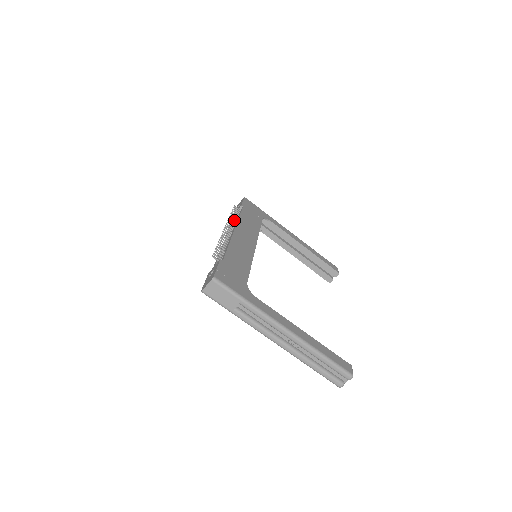
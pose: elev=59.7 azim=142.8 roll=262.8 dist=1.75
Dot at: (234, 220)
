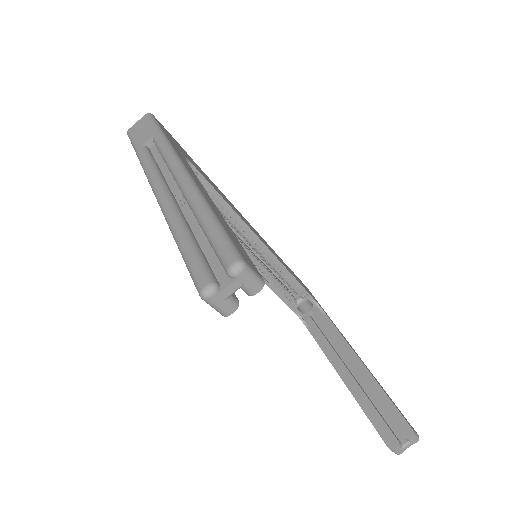
Dot at: occluded
